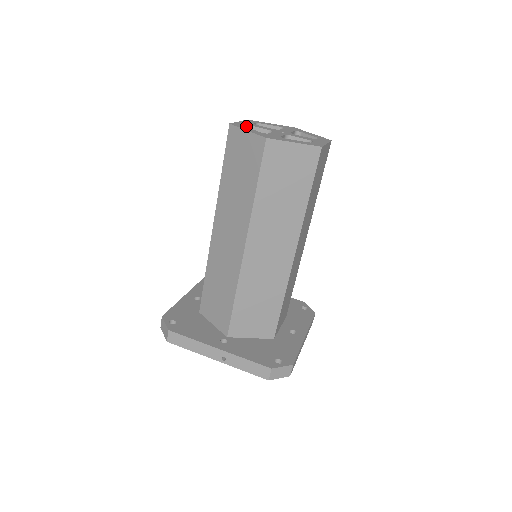
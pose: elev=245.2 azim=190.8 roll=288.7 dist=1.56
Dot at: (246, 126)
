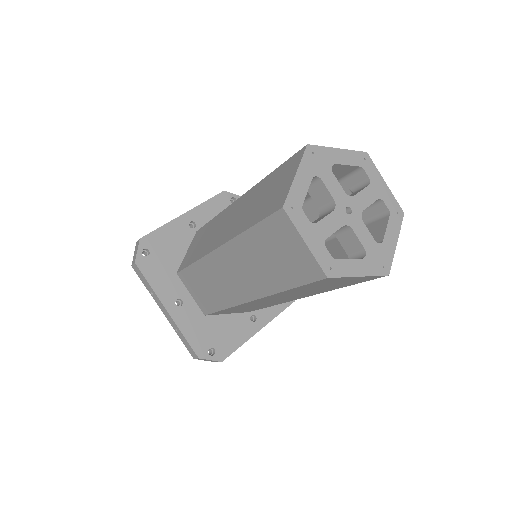
Dot at: (325, 249)
